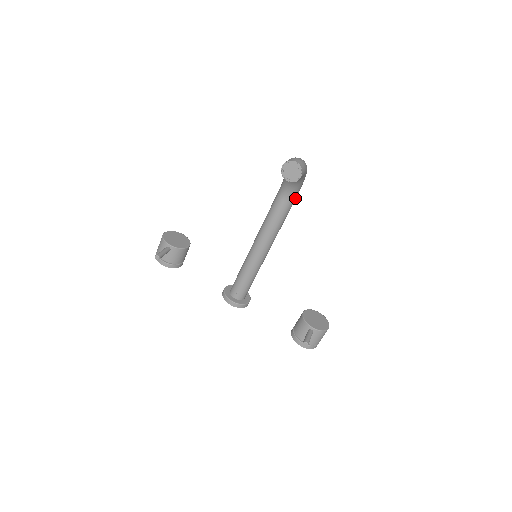
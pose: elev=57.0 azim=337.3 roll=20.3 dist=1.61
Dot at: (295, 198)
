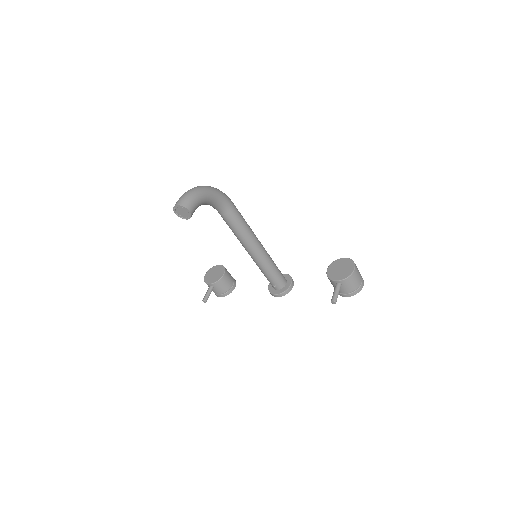
Dot at: (229, 205)
